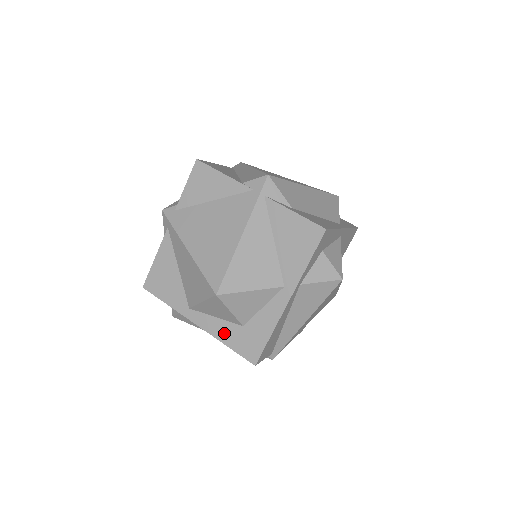
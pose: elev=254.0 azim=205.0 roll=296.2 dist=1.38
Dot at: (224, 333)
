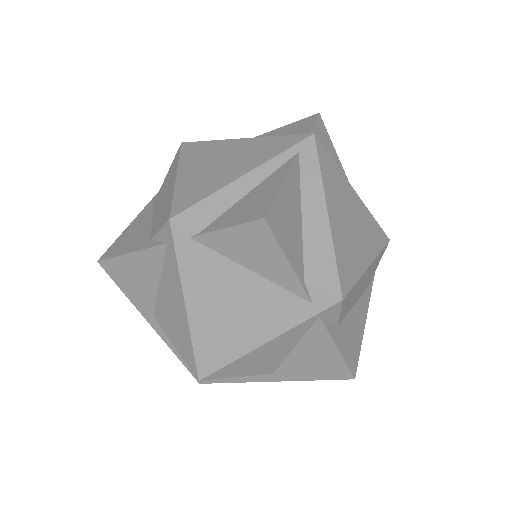
Dot at: occluded
